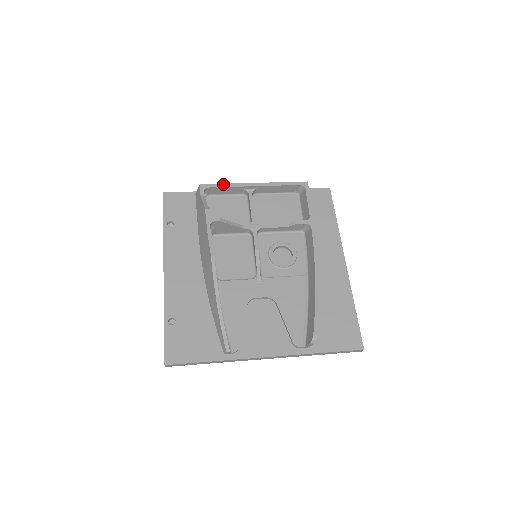
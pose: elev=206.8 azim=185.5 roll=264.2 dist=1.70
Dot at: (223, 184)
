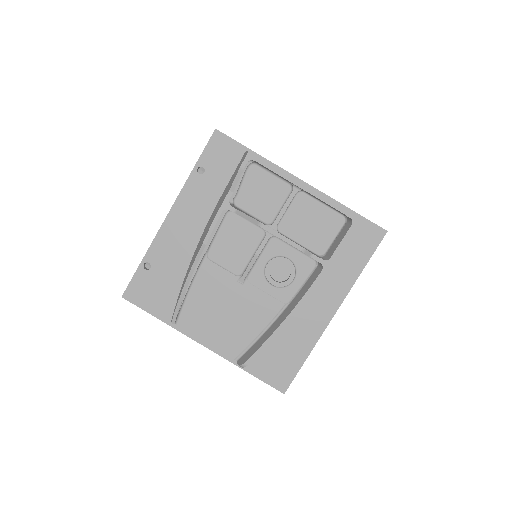
Dot at: (272, 166)
